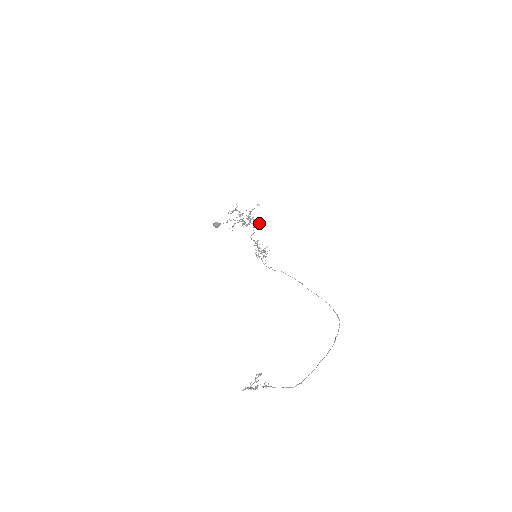
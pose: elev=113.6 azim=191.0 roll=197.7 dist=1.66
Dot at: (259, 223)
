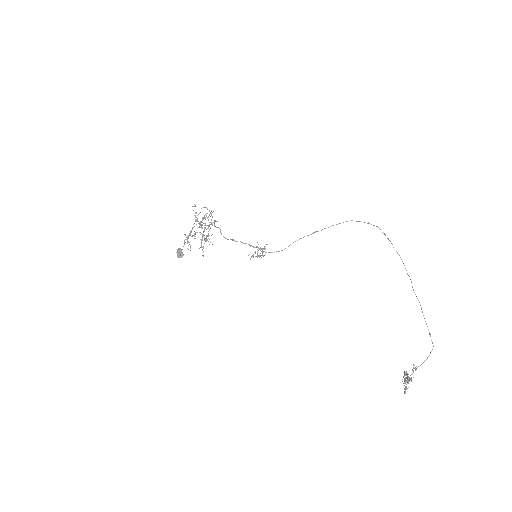
Dot at: occluded
